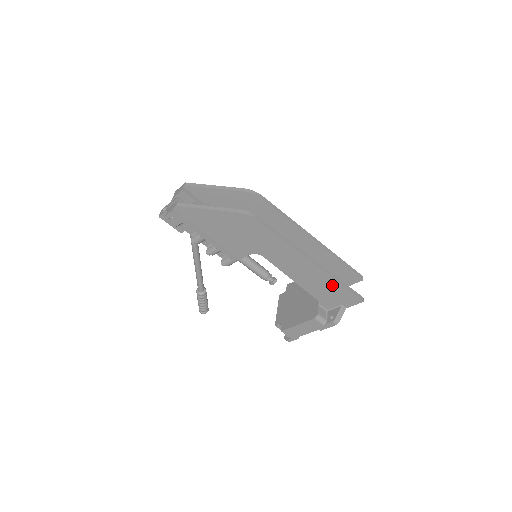
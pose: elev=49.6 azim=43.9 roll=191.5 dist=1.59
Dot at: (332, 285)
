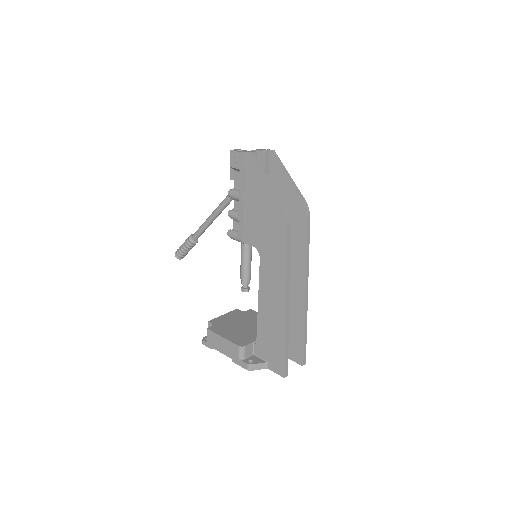
Dot at: (279, 338)
